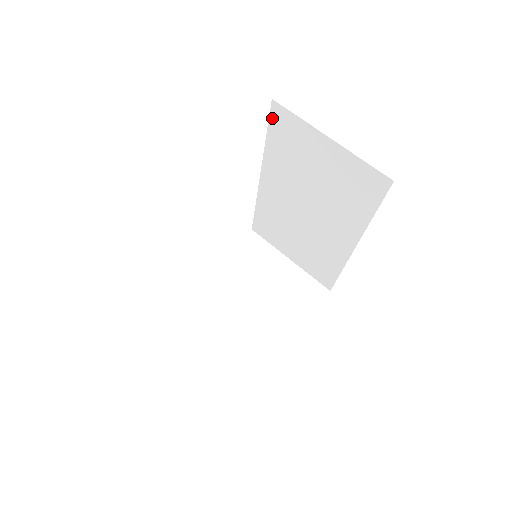
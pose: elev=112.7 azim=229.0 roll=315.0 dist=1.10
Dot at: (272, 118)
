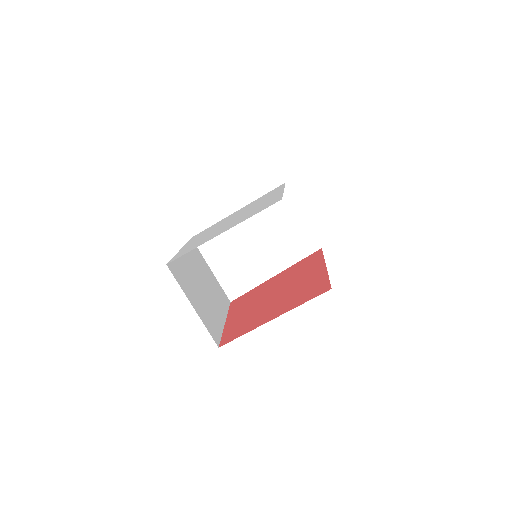
Dot at: occluded
